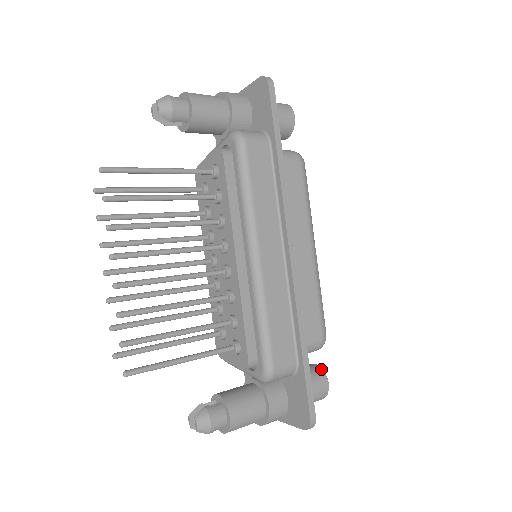
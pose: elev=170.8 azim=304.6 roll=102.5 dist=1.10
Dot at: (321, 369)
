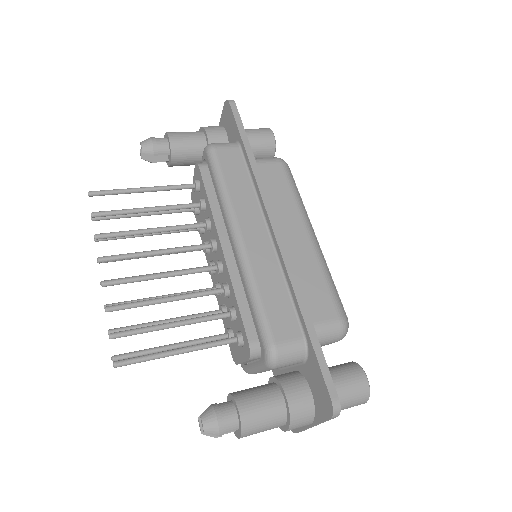
Dot at: (355, 363)
